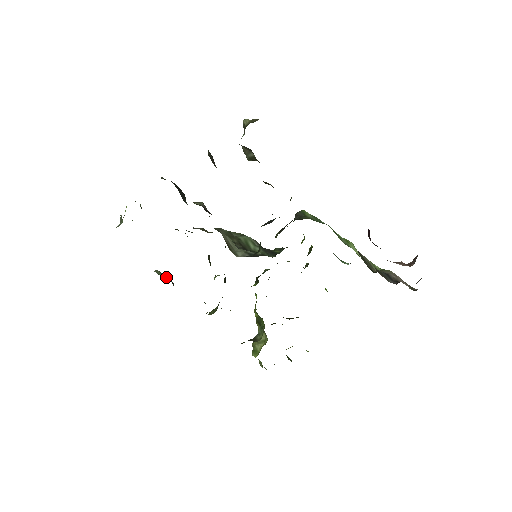
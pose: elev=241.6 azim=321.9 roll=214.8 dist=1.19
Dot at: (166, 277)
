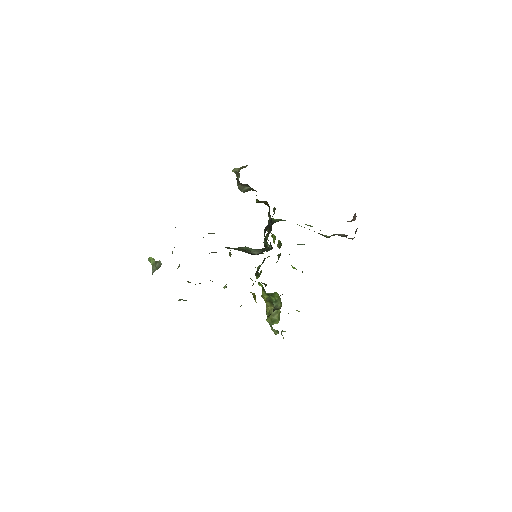
Dot at: occluded
